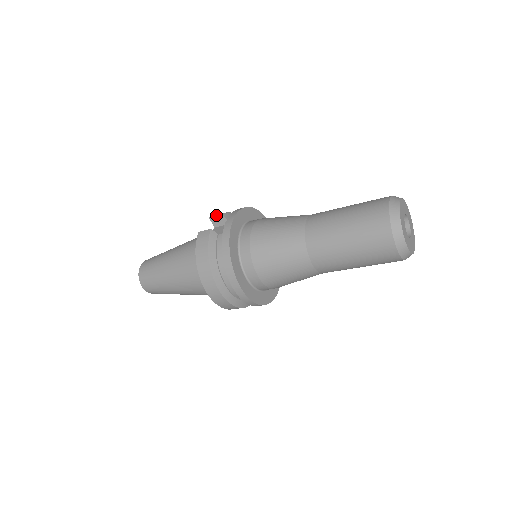
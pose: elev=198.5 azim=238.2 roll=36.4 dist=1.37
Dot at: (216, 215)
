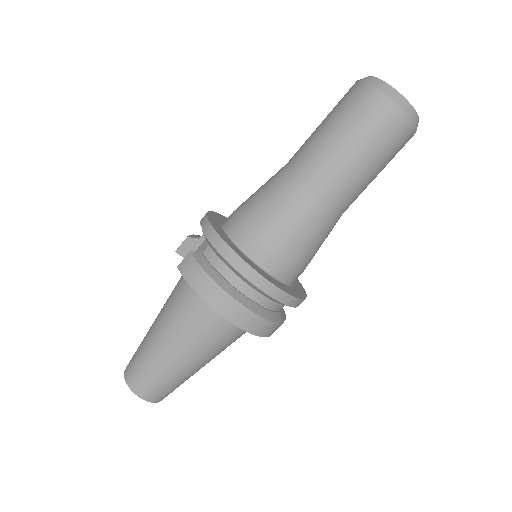
Dot at: occluded
